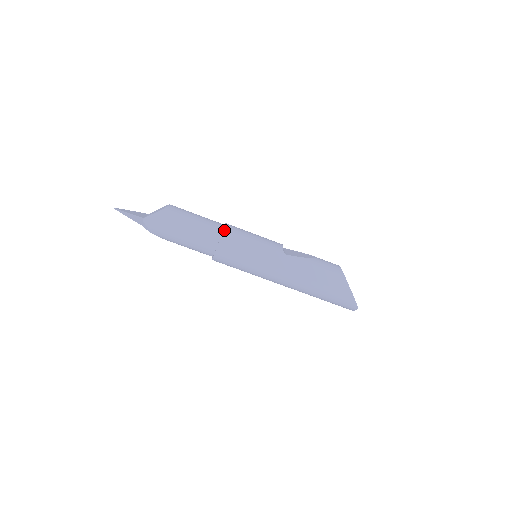
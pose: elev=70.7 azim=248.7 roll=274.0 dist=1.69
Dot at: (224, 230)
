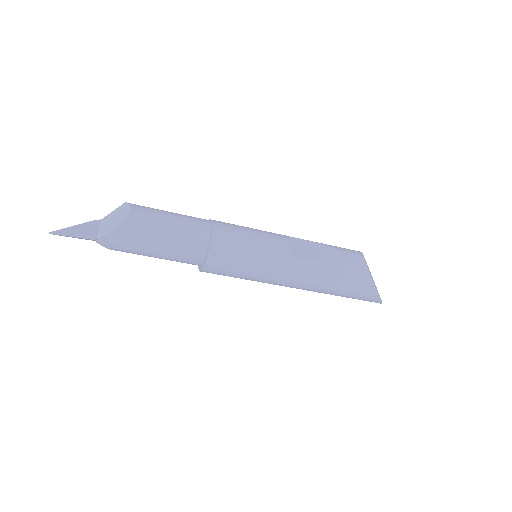
Dot at: (212, 241)
